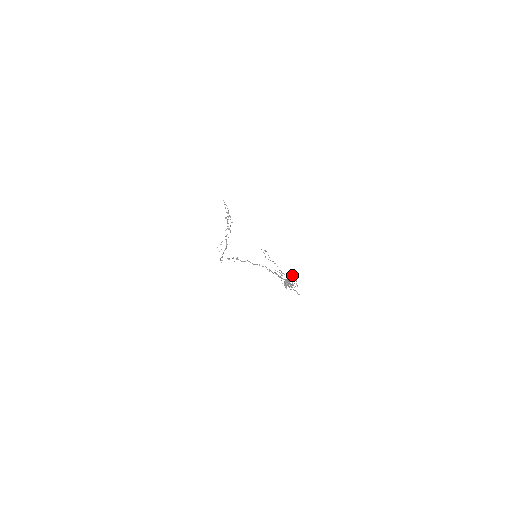
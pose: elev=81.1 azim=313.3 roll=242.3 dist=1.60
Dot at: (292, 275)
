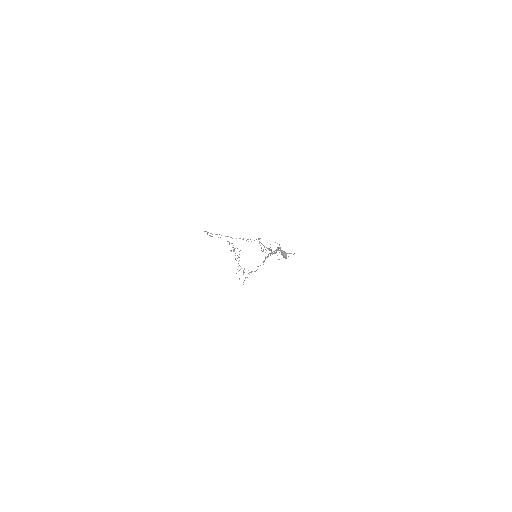
Dot at: (259, 239)
